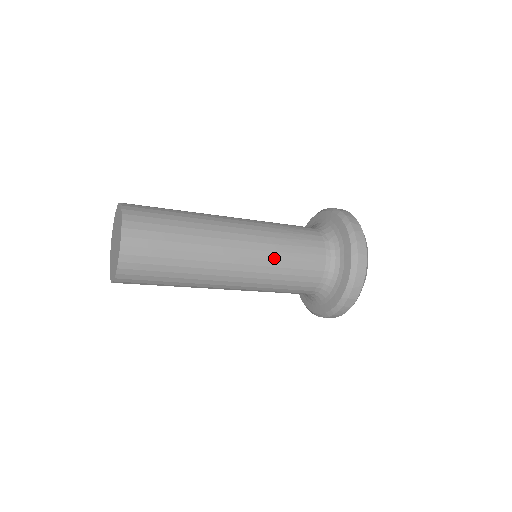
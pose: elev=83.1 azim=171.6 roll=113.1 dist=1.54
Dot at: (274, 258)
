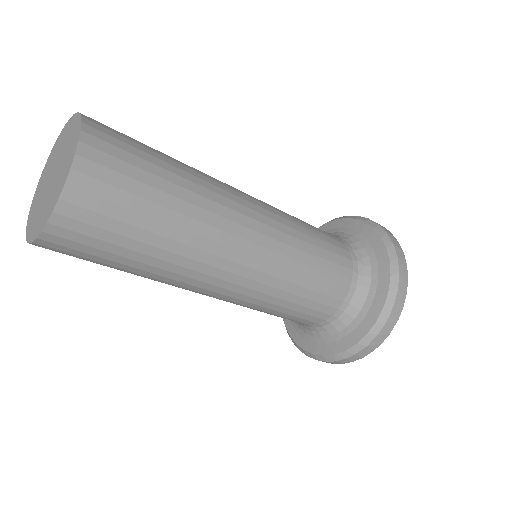
Dot at: (290, 268)
